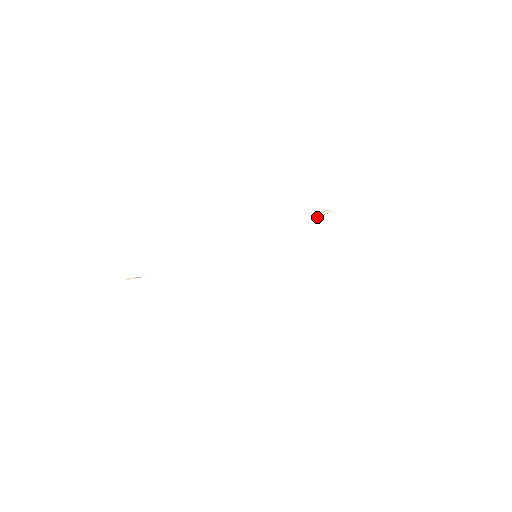
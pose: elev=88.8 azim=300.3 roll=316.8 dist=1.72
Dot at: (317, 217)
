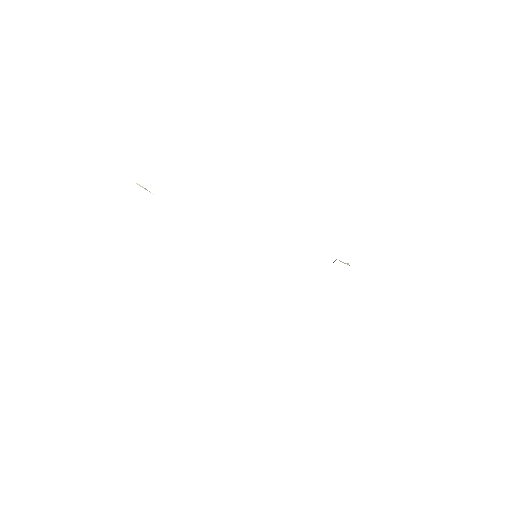
Dot at: (335, 260)
